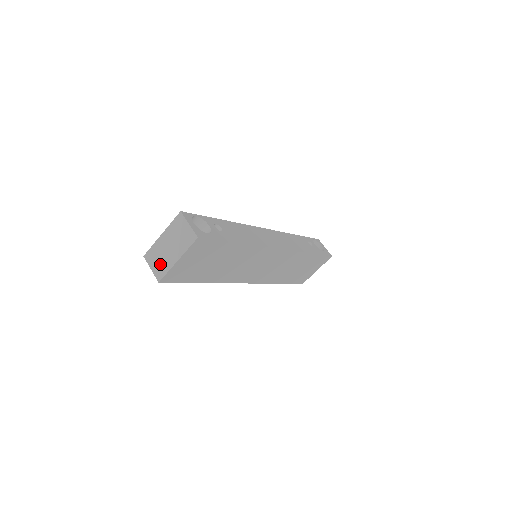
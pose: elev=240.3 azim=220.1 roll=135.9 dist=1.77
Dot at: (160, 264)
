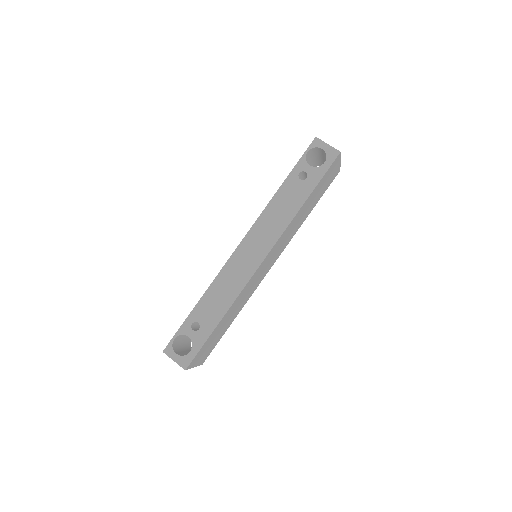
Dot at: occluded
